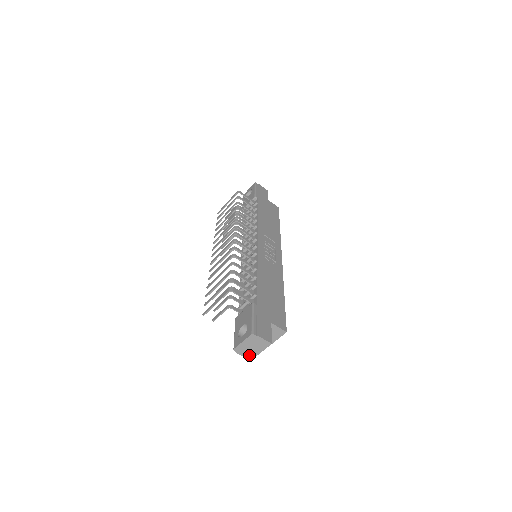
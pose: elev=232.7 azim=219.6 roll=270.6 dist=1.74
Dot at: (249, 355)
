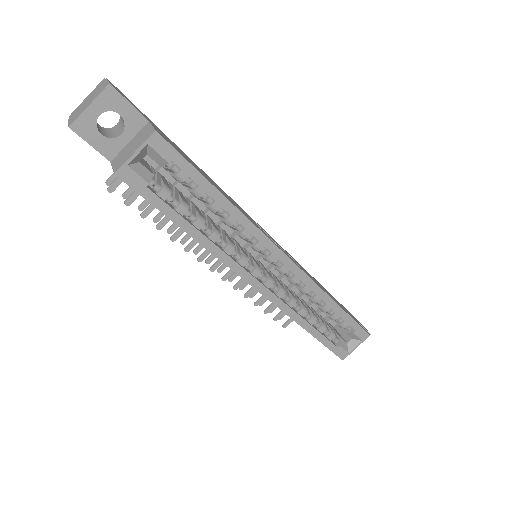
Dot at: (75, 118)
